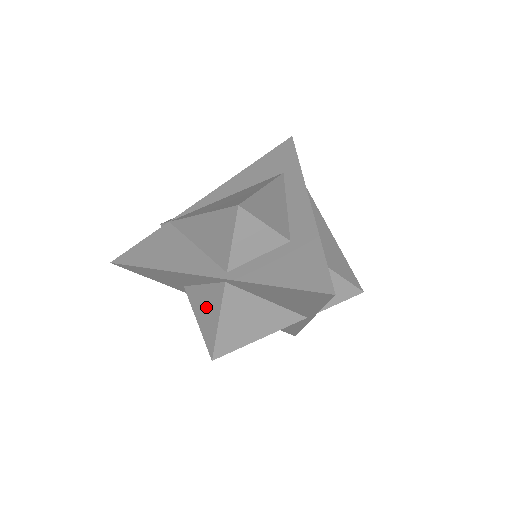
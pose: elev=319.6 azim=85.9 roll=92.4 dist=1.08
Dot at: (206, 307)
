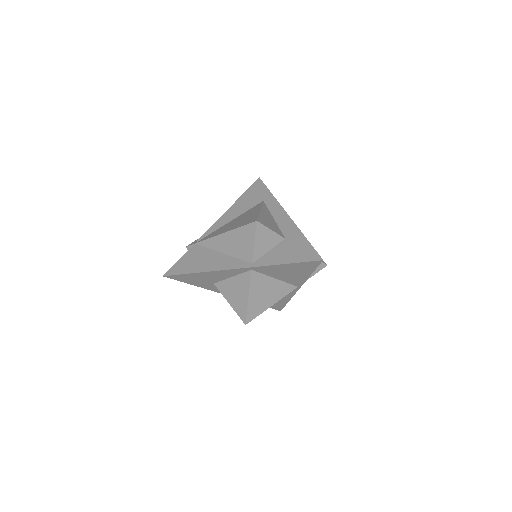
Dot at: (236, 291)
